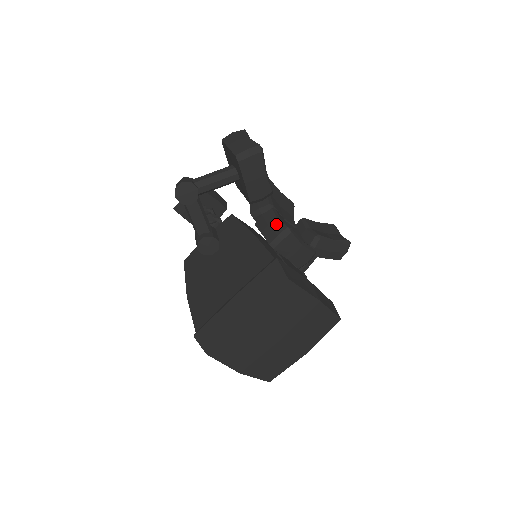
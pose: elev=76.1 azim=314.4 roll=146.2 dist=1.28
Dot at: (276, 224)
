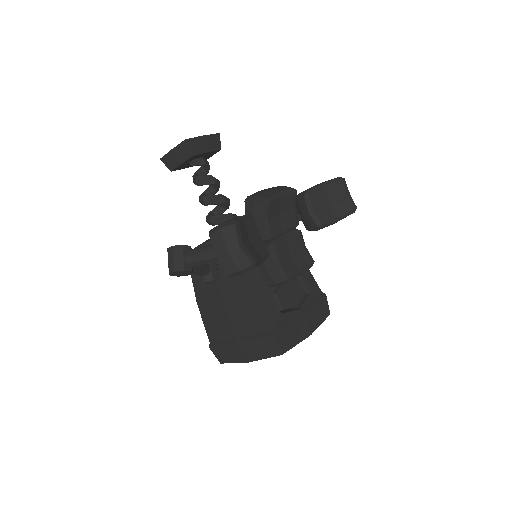
Dot at: (274, 272)
